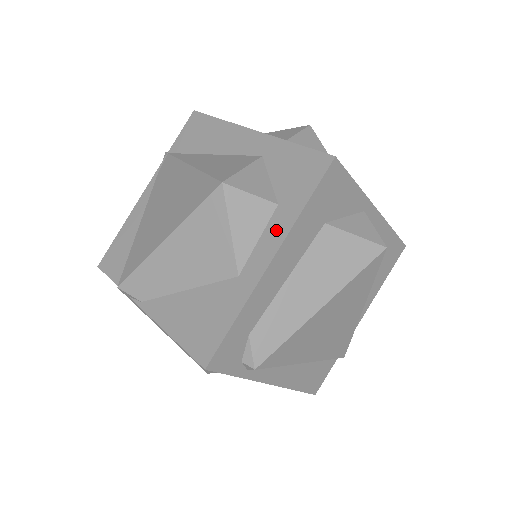
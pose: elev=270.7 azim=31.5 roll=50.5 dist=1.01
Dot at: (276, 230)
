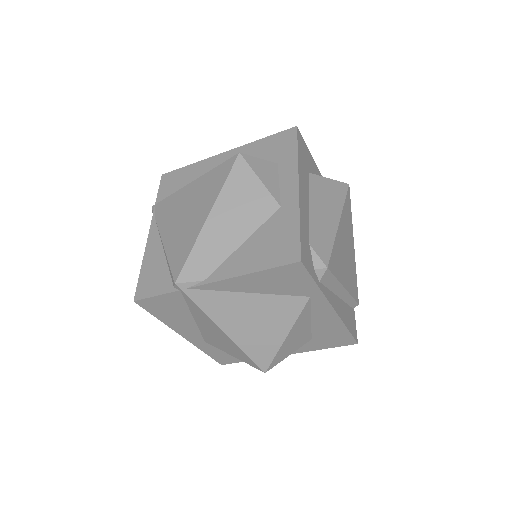
Dot at: (288, 172)
